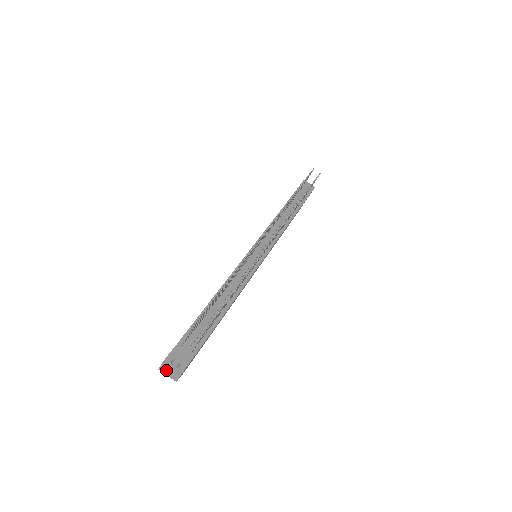
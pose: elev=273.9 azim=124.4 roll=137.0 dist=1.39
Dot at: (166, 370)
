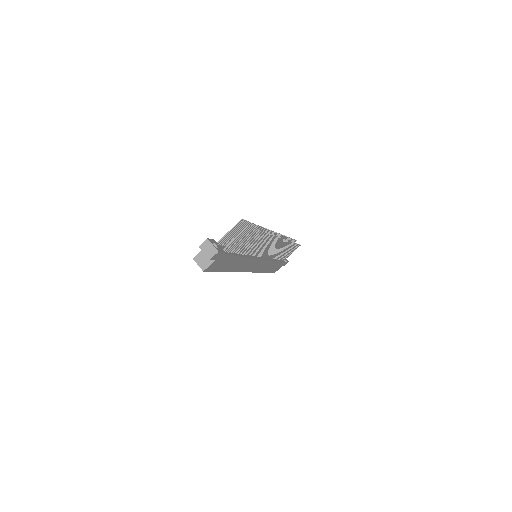
Dot at: (207, 246)
